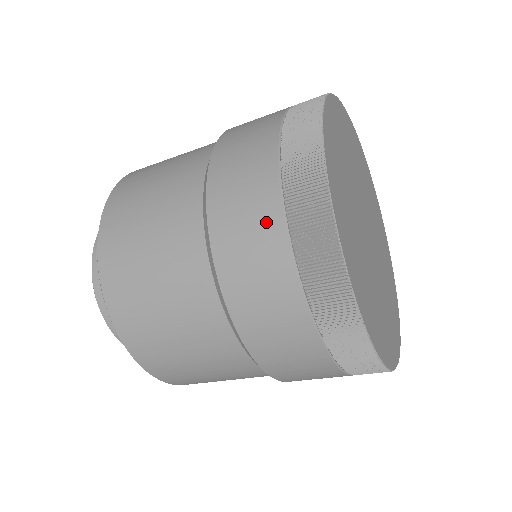
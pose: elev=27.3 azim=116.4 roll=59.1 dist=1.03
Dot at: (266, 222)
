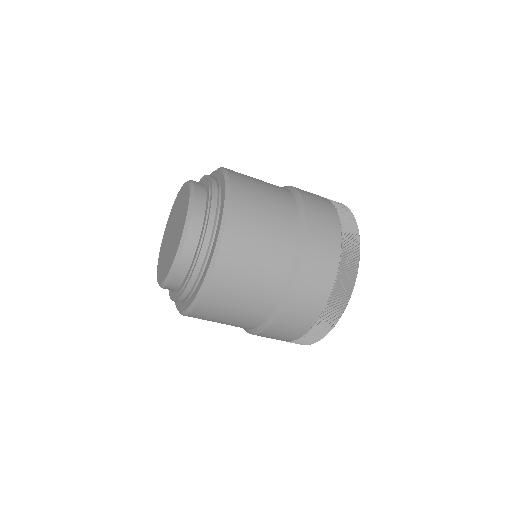
Dot at: (330, 268)
